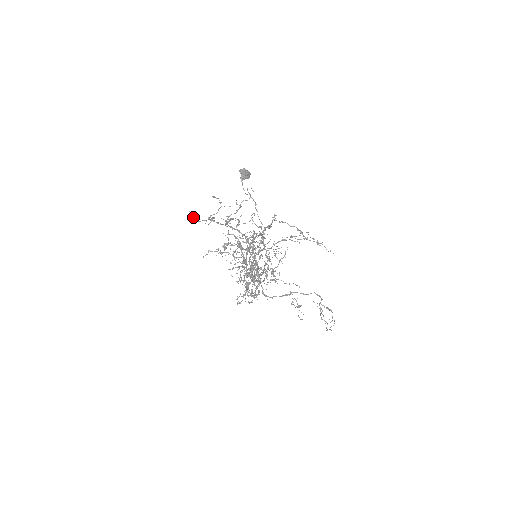
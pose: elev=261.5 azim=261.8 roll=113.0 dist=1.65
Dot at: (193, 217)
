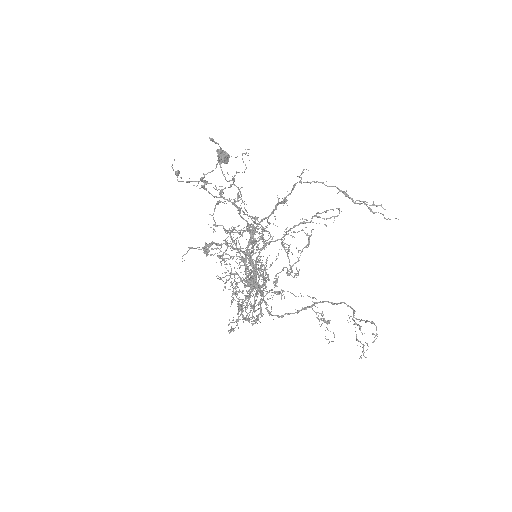
Dot at: (179, 173)
